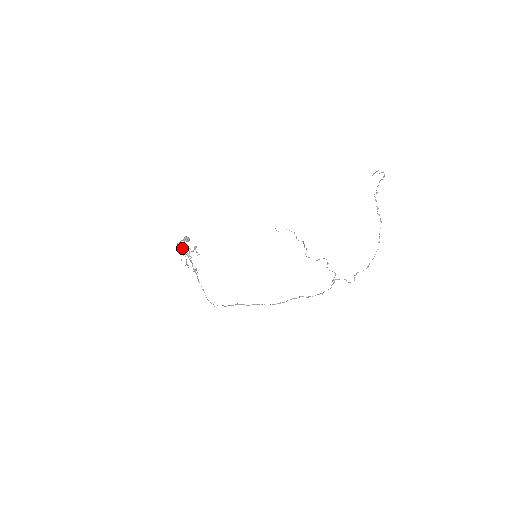
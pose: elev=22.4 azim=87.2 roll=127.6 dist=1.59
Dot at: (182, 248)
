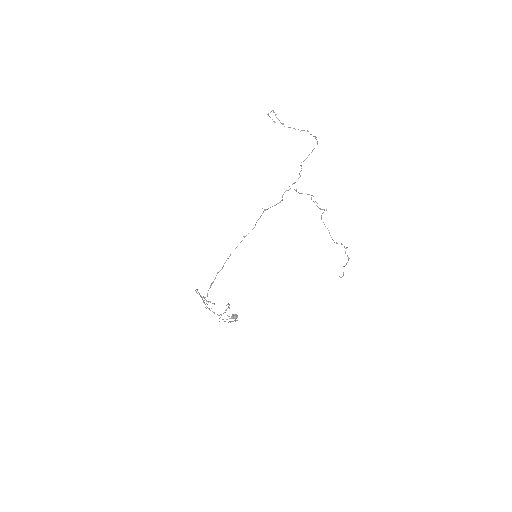
Dot at: occluded
